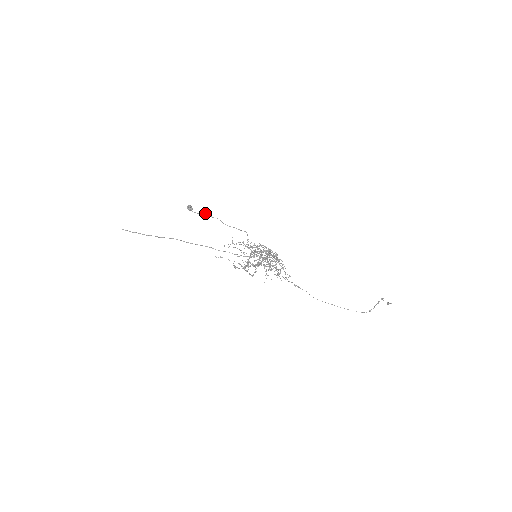
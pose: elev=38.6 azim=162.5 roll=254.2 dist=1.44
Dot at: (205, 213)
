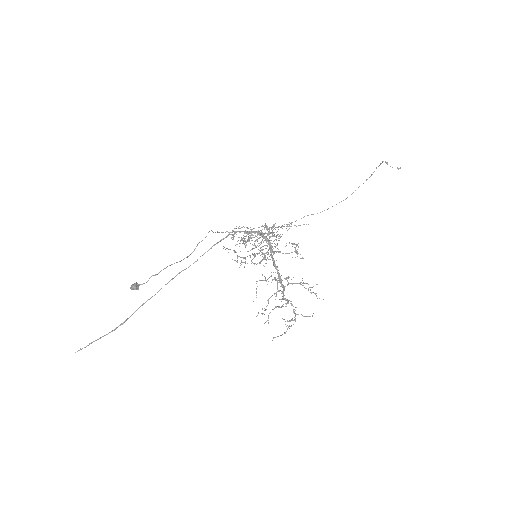
Dot at: (157, 274)
